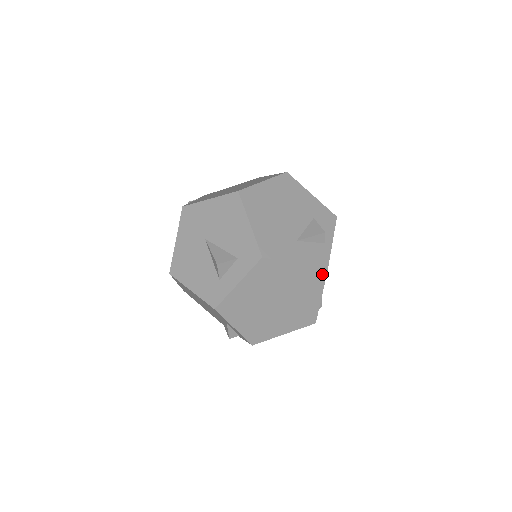
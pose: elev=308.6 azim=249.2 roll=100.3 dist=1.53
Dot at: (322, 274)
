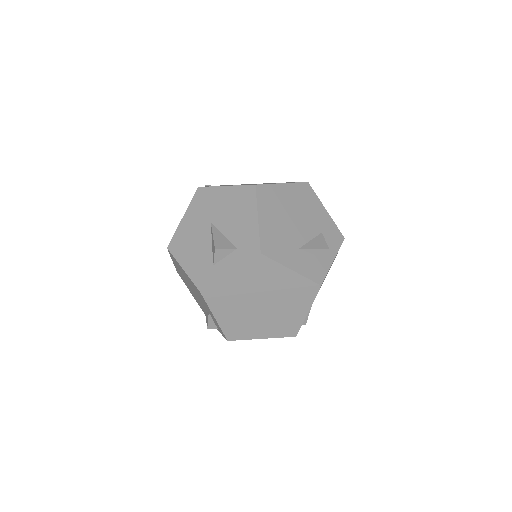
Dot at: (315, 288)
